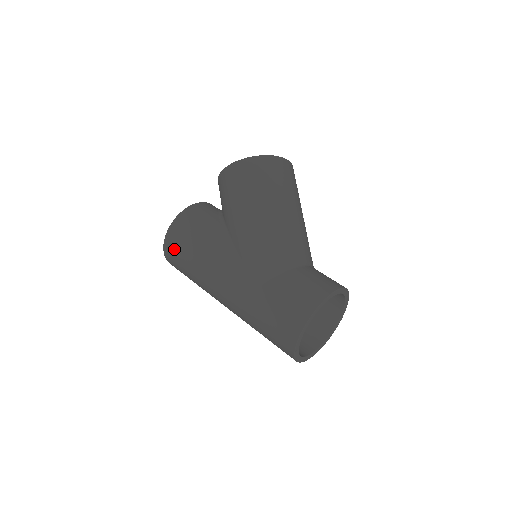
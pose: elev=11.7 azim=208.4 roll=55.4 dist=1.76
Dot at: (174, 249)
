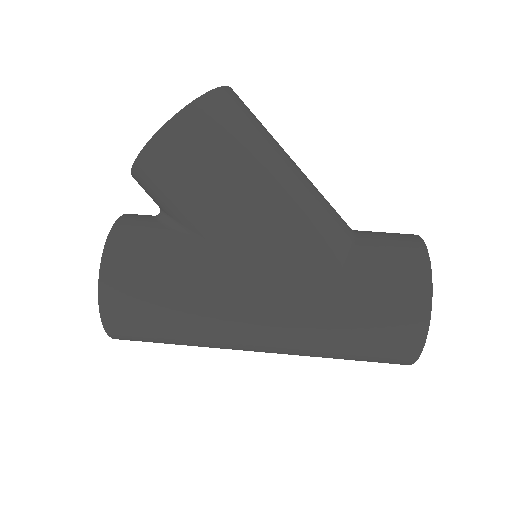
Dot at: (130, 319)
